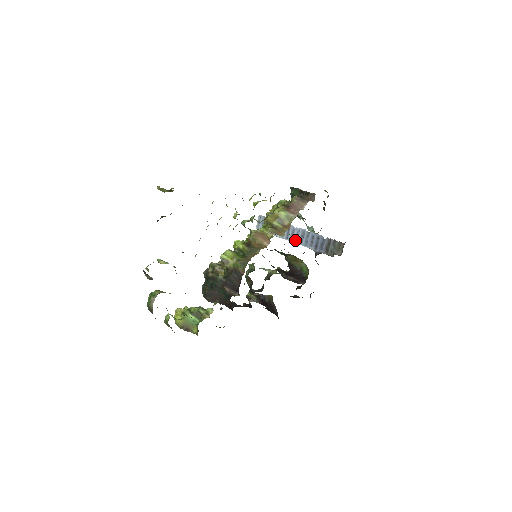
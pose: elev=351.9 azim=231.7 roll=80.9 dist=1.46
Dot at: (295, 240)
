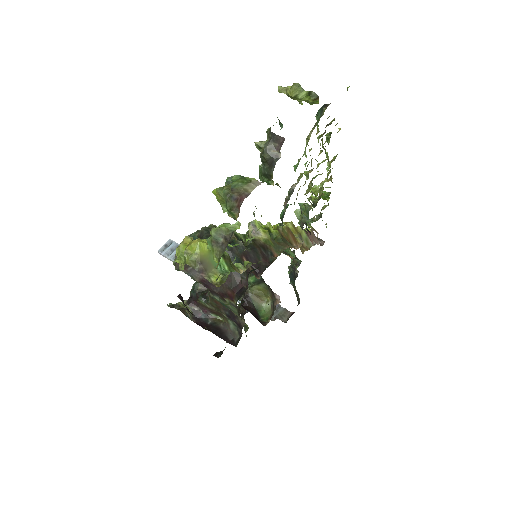
Dot at: occluded
